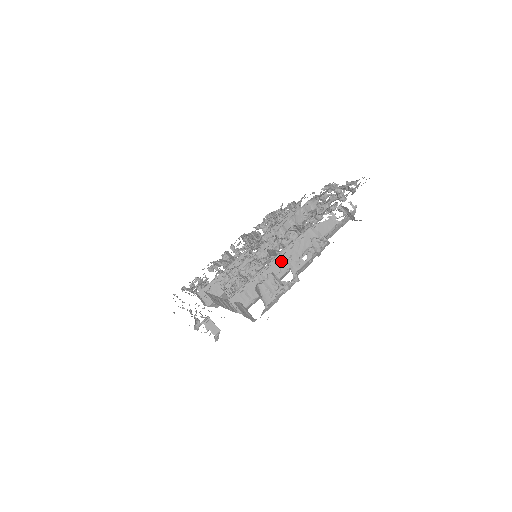
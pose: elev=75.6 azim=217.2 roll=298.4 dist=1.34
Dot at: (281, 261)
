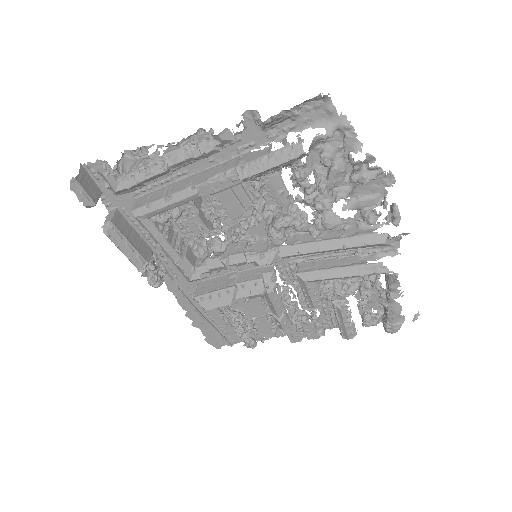
Dot at: (194, 178)
